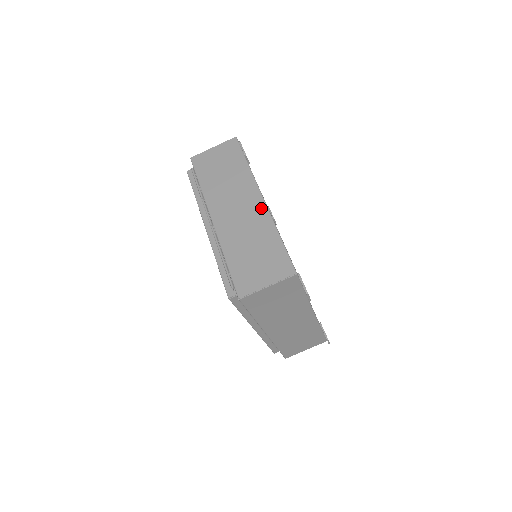
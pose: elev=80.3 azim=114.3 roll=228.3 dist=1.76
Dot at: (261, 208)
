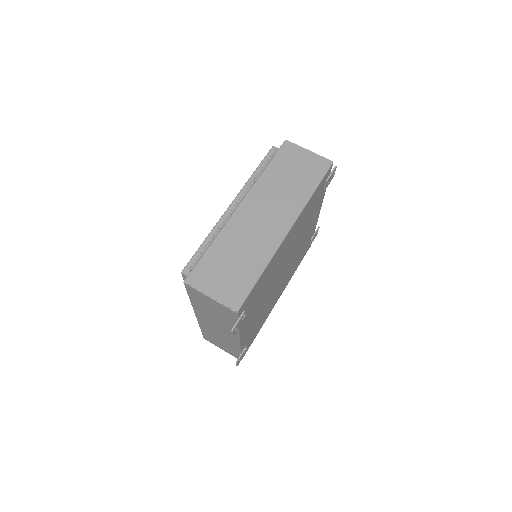
Dot at: (278, 237)
